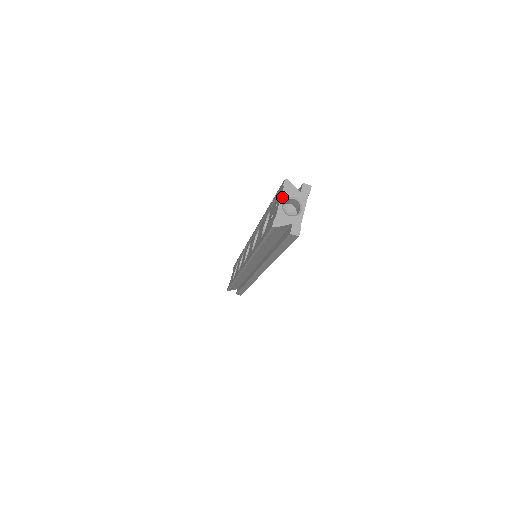
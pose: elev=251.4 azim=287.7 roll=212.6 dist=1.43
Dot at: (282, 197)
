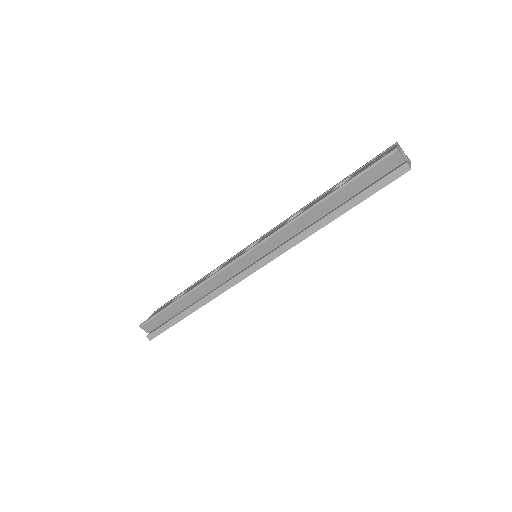
Dot at: (398, 145)
